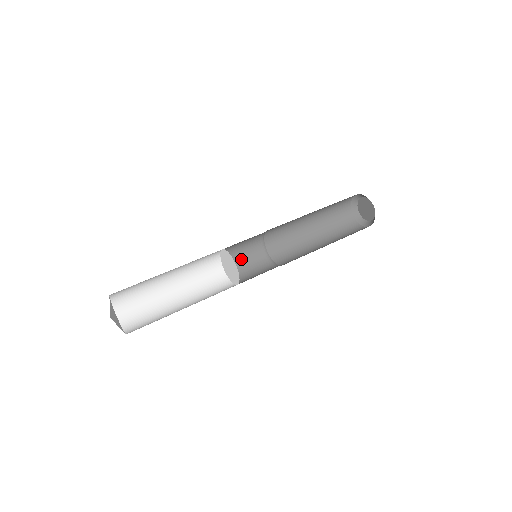
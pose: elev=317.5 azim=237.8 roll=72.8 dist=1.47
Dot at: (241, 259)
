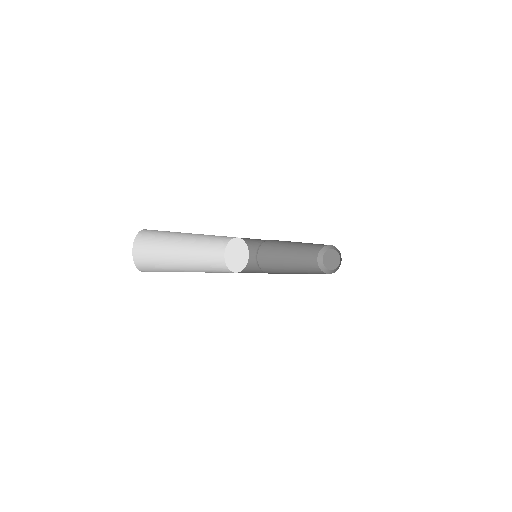
Dot at: (243, 270)
